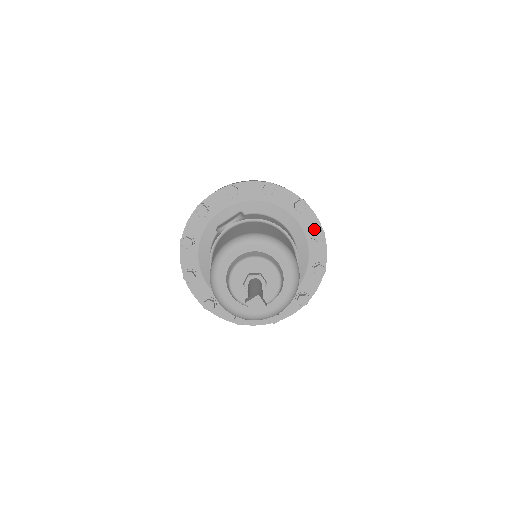
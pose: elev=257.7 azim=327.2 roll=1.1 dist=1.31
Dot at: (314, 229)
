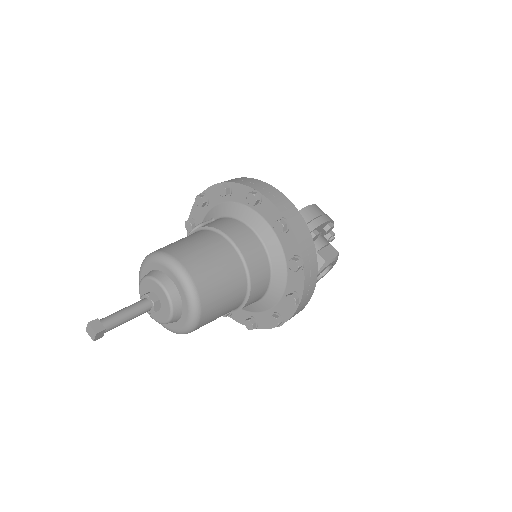
Dot at: (276, 219)
